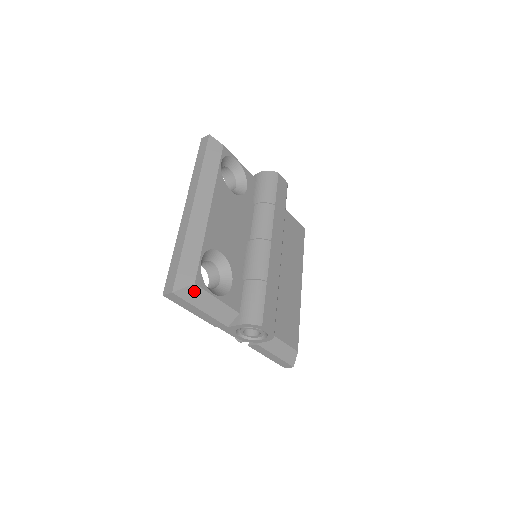
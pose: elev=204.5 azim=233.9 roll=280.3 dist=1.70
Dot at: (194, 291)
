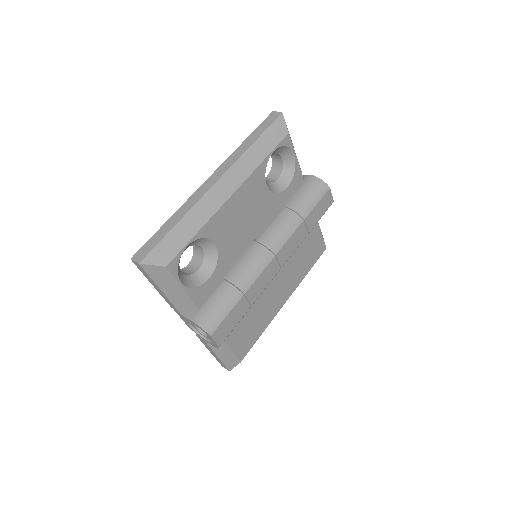
Dot at: (162, 272)
